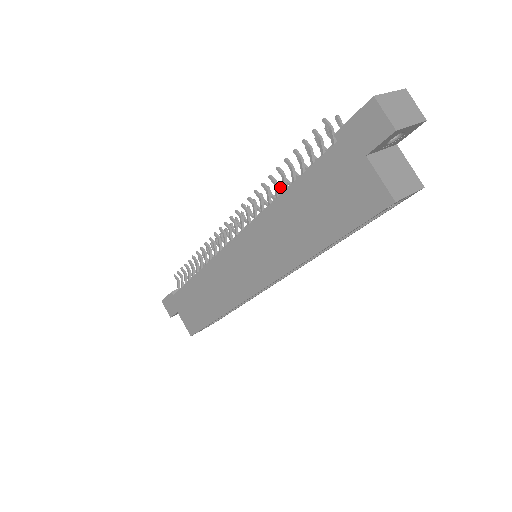
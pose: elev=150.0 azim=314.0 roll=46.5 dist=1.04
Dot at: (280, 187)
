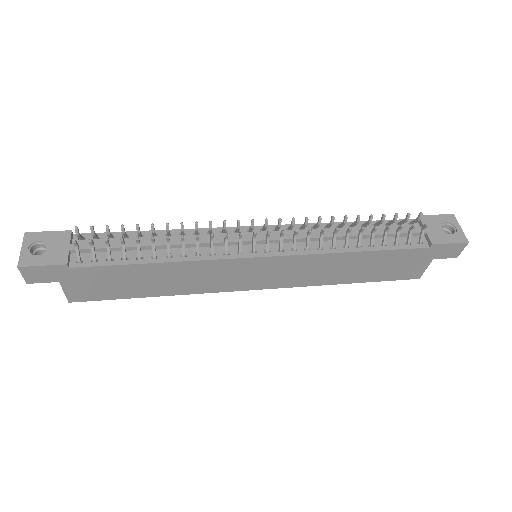
Dot at: (332, 223)
